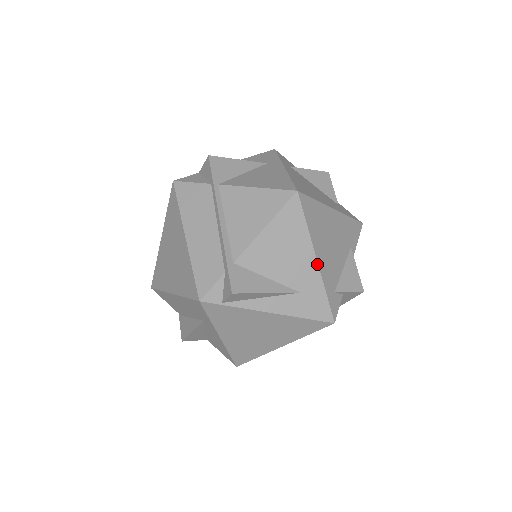
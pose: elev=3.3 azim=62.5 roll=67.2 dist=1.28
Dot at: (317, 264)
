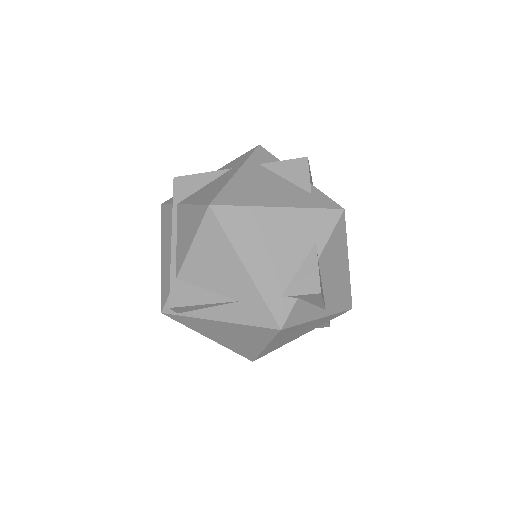
Dot at: (247, 272)
